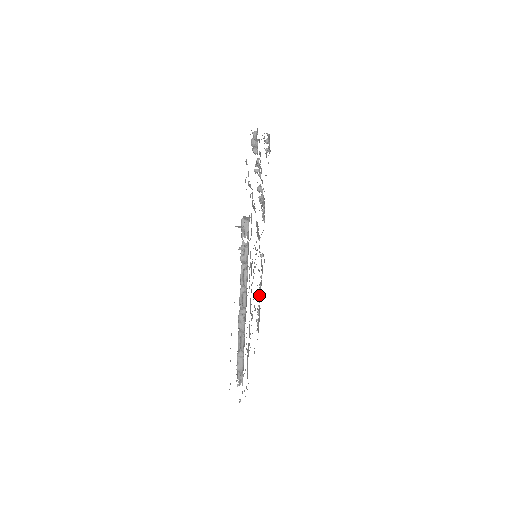
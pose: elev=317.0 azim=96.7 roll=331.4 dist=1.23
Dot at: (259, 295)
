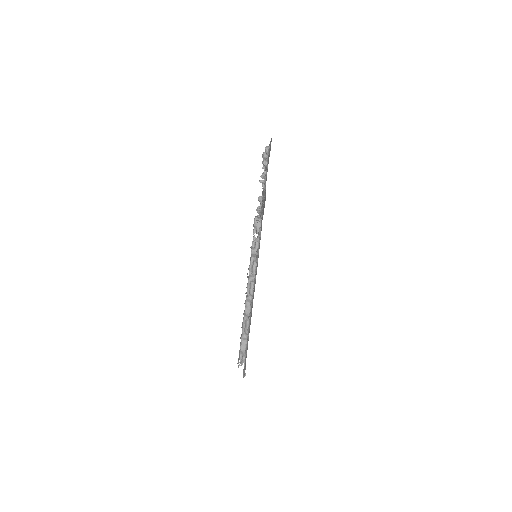
Dot at: occluded
